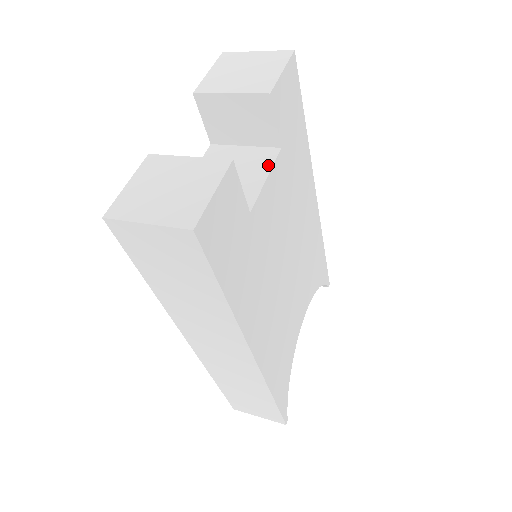
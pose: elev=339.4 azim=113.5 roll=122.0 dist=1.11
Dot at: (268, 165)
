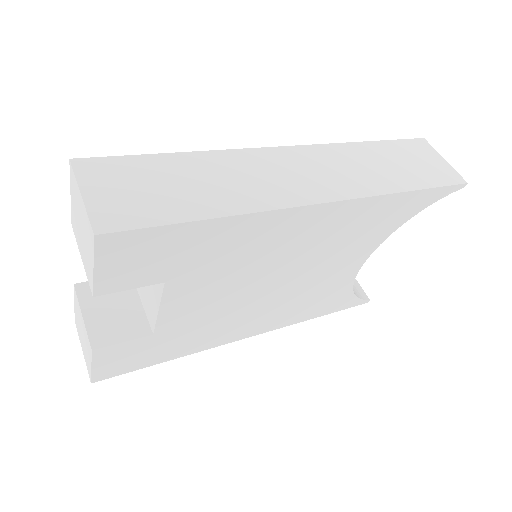
Dot at: (159, 295)
